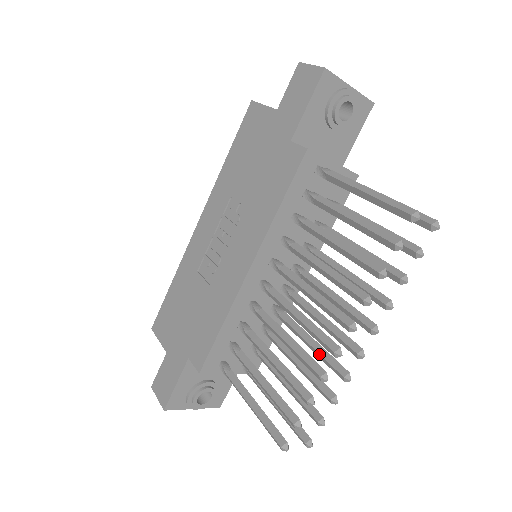
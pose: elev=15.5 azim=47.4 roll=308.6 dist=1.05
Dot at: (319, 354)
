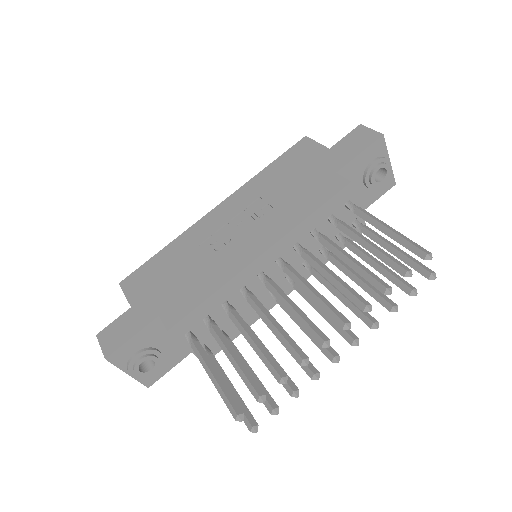
Dot at: occluded
